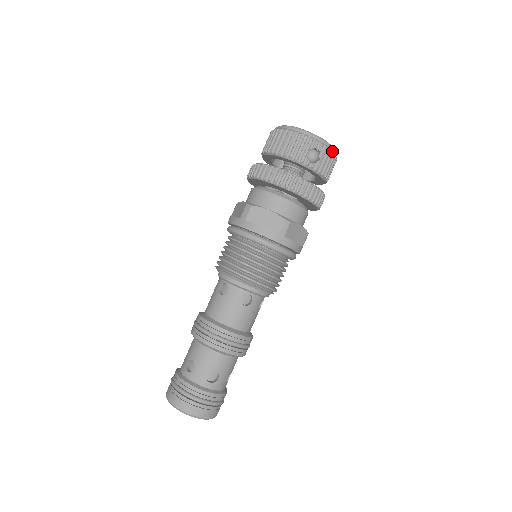
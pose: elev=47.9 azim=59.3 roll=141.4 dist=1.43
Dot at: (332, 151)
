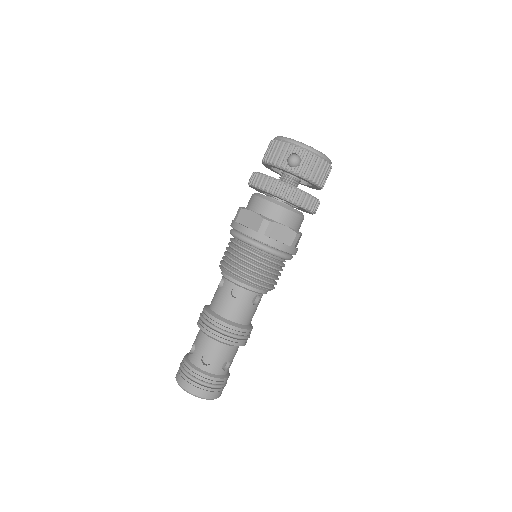
Dot at: (315, 155)
